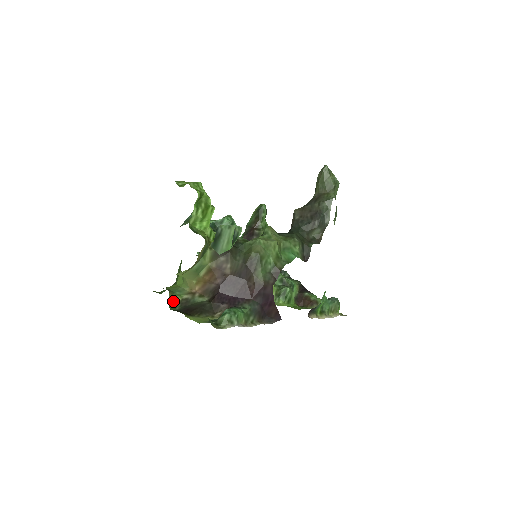
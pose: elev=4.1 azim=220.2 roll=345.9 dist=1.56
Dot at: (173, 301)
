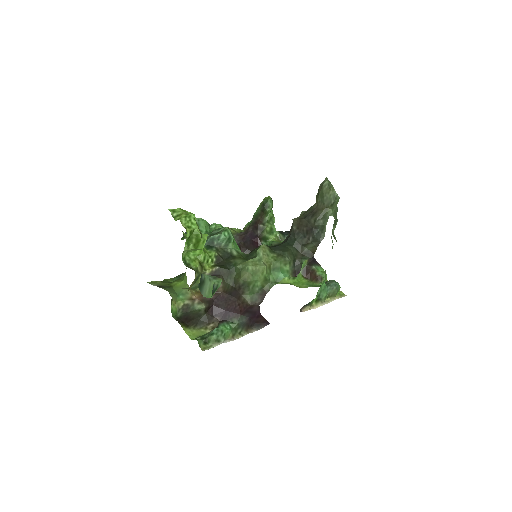
Dot at: (176, 307)
